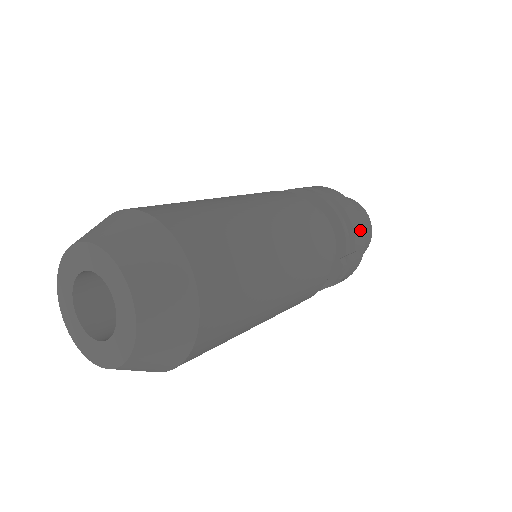
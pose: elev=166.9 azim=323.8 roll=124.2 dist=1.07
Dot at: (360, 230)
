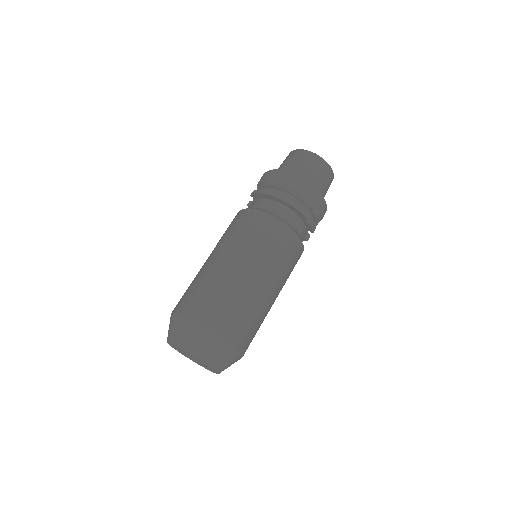
Dot at: (309, 191)
